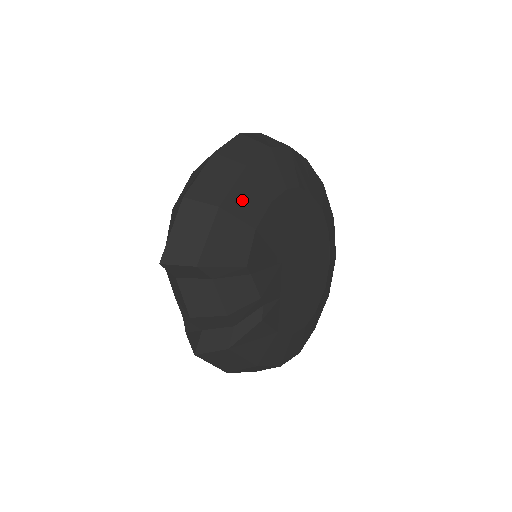
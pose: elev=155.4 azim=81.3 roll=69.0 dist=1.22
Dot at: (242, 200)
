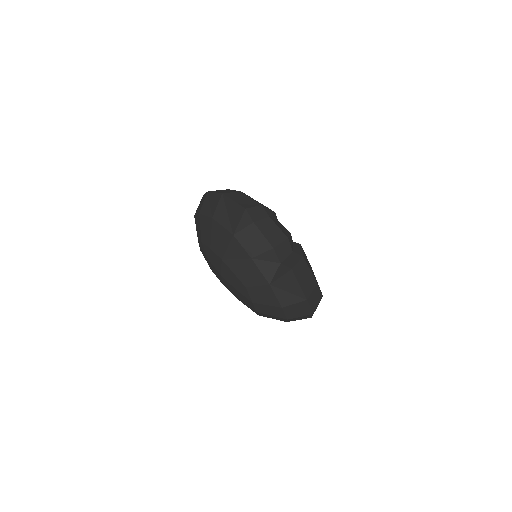
Dot at: occluded
